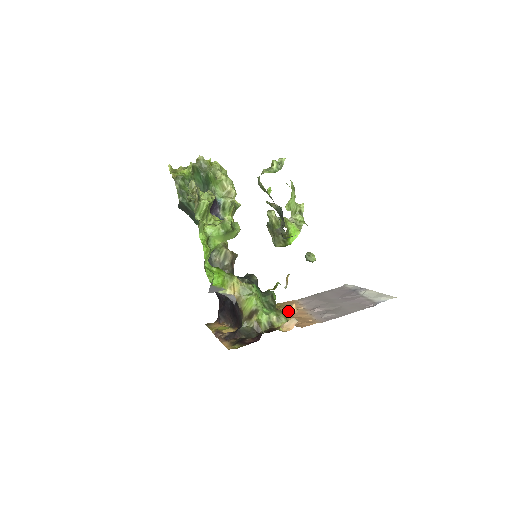
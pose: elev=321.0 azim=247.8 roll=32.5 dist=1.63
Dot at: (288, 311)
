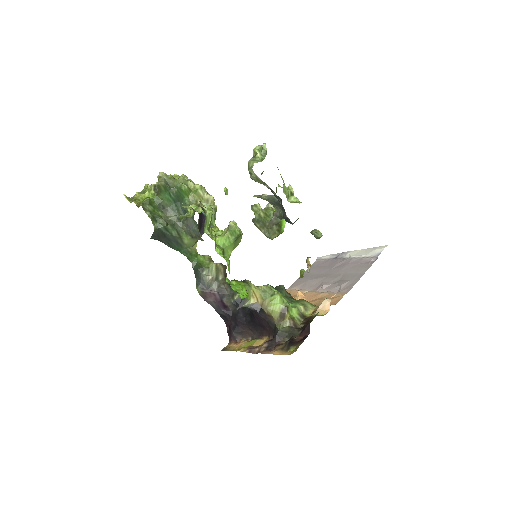
Dot at: occluded
